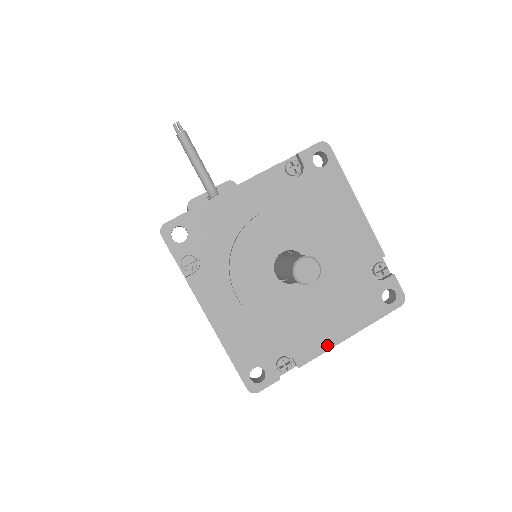
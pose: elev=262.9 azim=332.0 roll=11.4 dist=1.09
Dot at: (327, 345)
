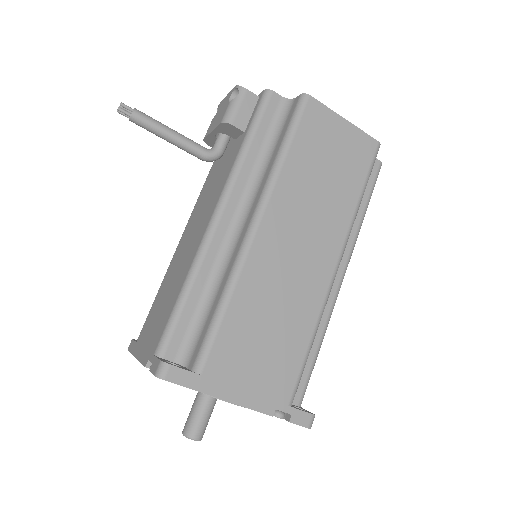
Dot at: occluded
